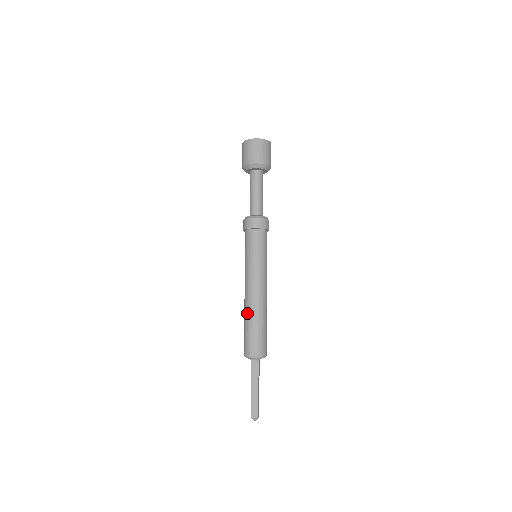
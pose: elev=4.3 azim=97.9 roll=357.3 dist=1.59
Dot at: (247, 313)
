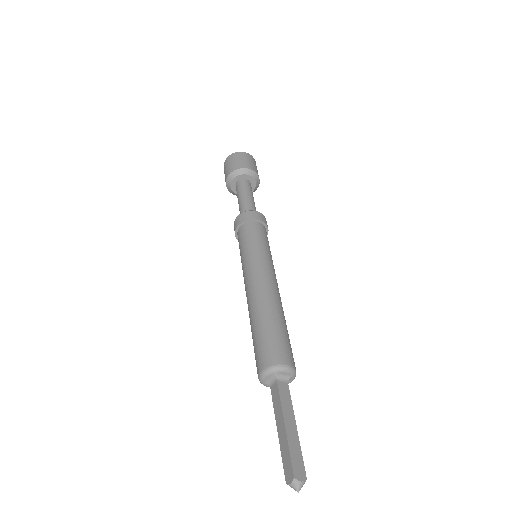
Dot at: (250, 322)
